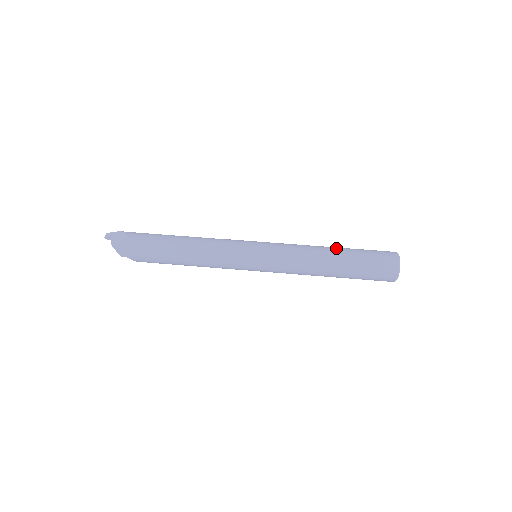
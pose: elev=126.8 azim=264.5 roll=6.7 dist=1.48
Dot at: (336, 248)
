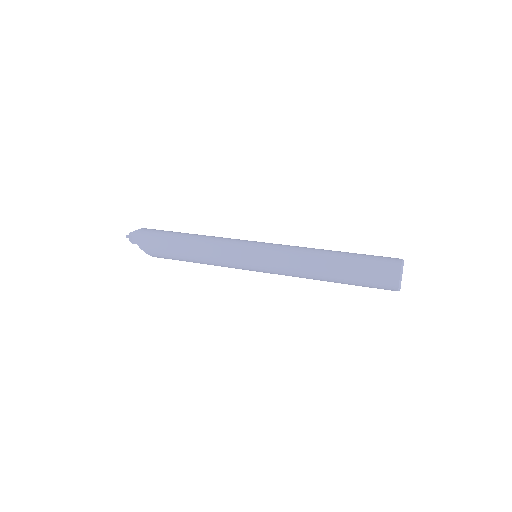
Dot at: occluded
